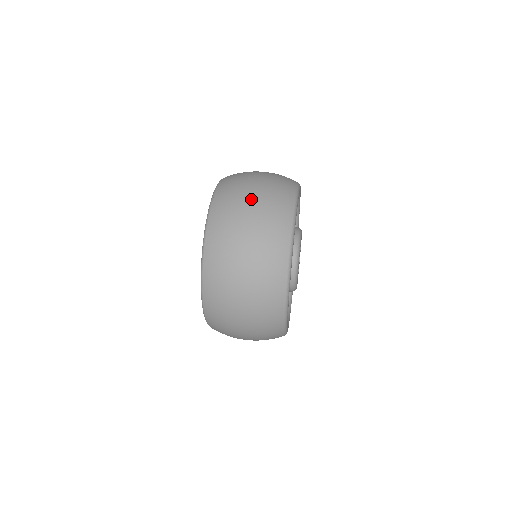
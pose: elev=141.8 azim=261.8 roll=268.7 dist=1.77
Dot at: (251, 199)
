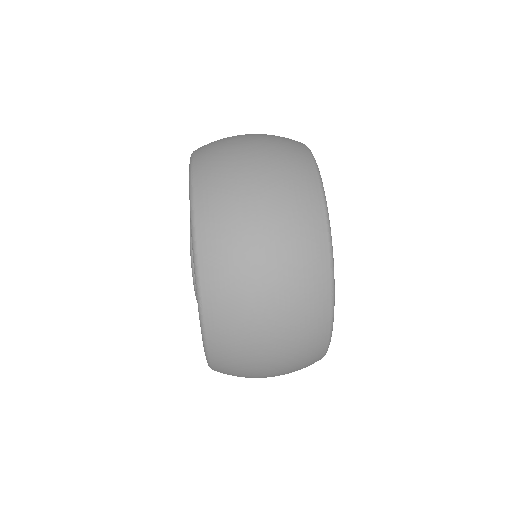
Dot at: (254, 163)
